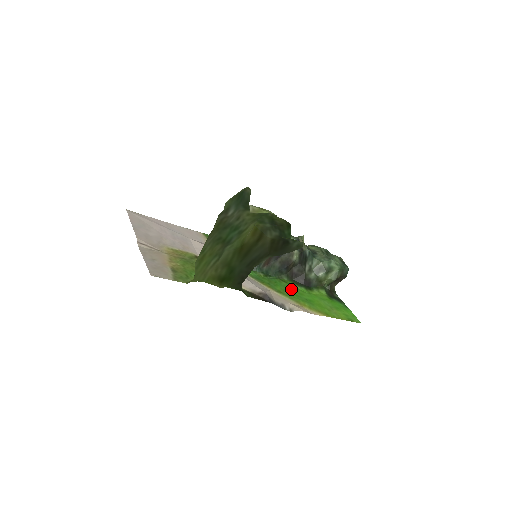
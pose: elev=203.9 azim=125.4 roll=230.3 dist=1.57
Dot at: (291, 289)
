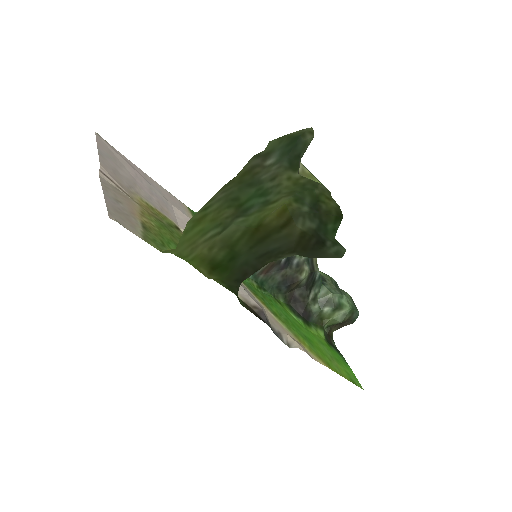
Dot at: (288, 316)
